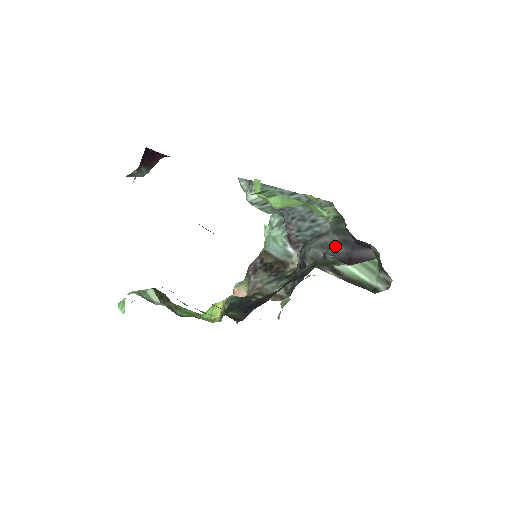
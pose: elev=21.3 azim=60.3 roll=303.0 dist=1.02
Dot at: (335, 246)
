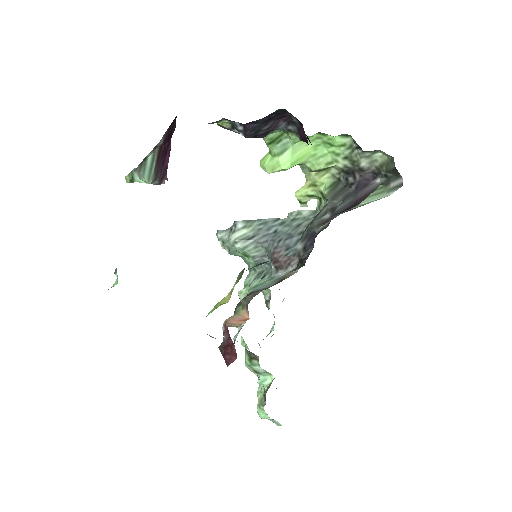
Dot at: occluded
